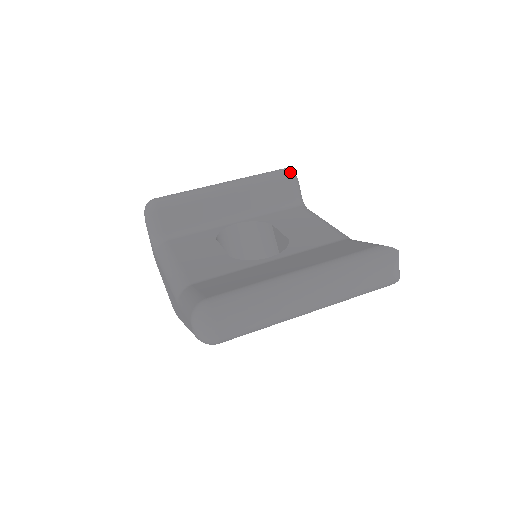
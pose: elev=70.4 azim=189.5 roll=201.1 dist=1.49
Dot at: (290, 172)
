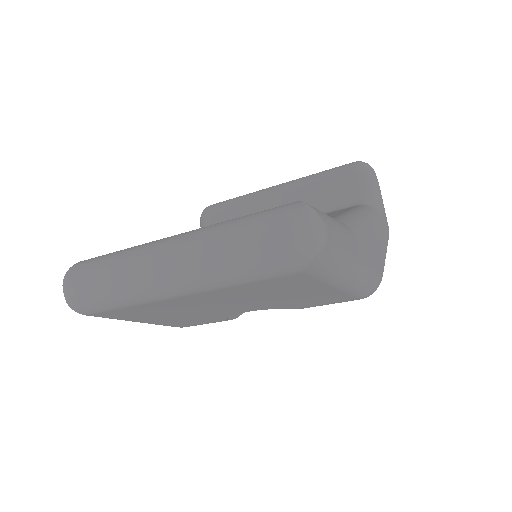
Dot at: (357, 163)
